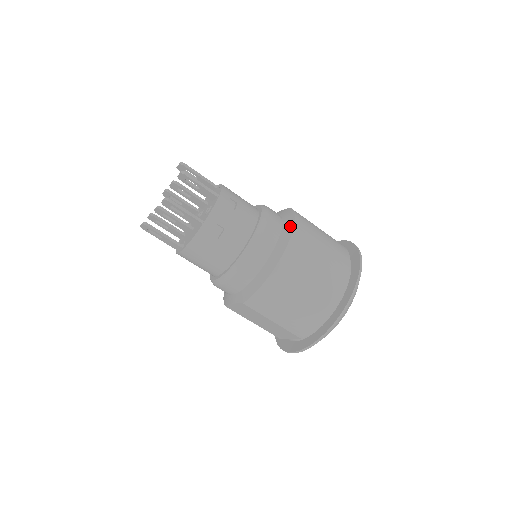
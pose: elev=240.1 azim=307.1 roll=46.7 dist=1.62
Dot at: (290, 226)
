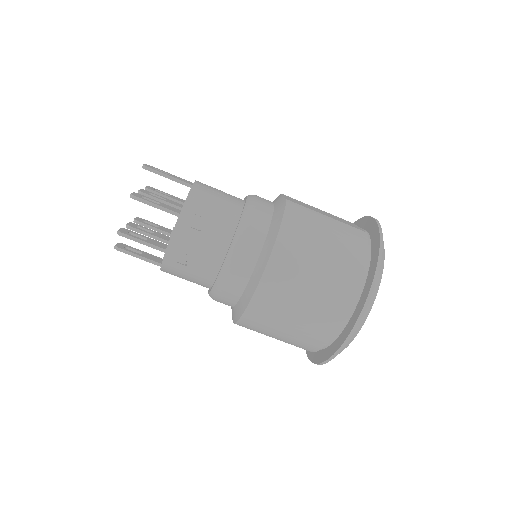
Dot at: (270, 244)
